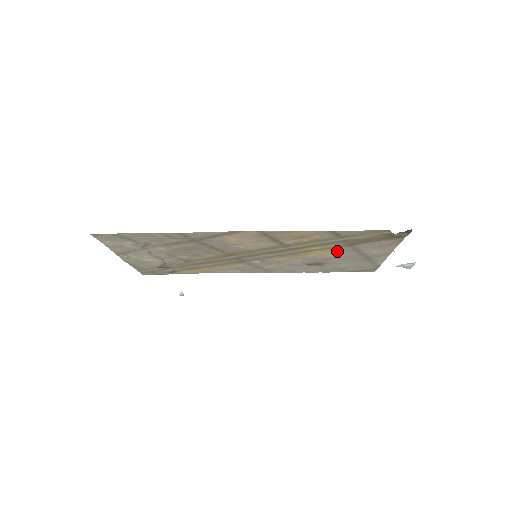
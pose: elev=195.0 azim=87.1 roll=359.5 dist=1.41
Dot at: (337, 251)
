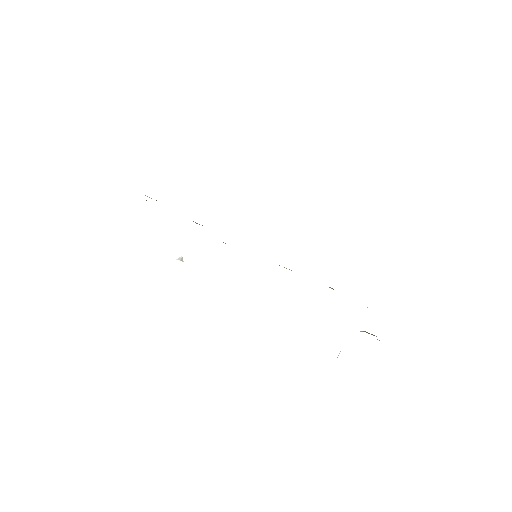
Dot at: occluded
